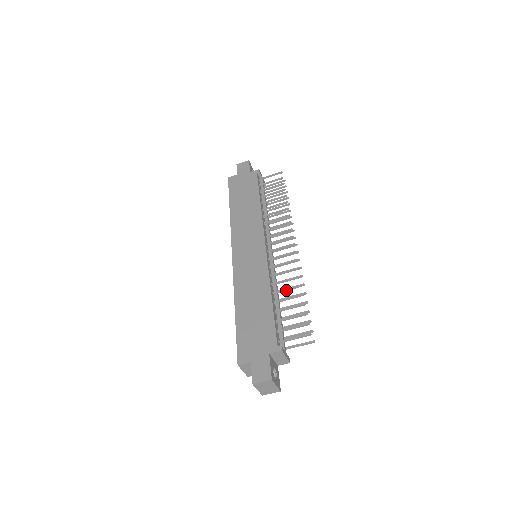
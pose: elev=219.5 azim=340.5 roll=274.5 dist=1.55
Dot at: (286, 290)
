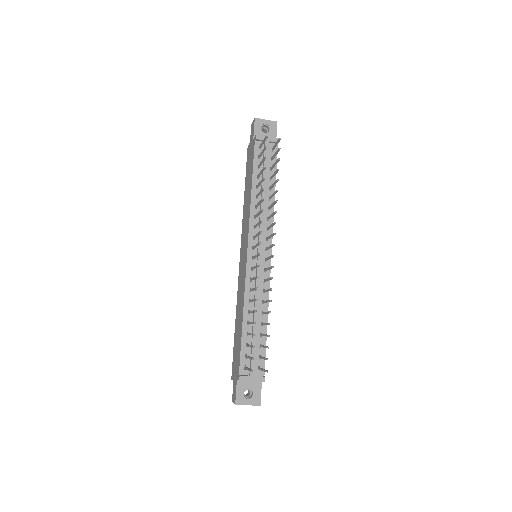
Dot at: (252, 312)
